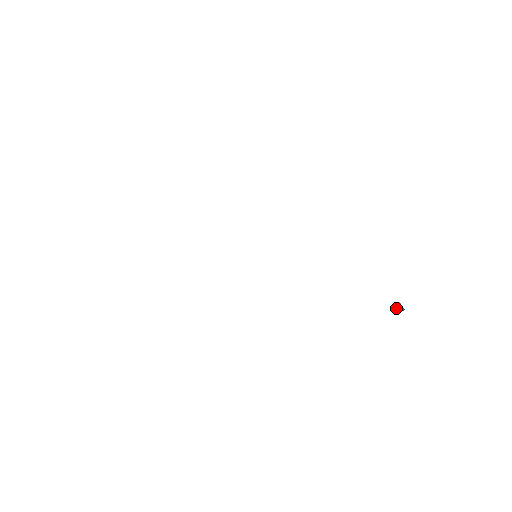
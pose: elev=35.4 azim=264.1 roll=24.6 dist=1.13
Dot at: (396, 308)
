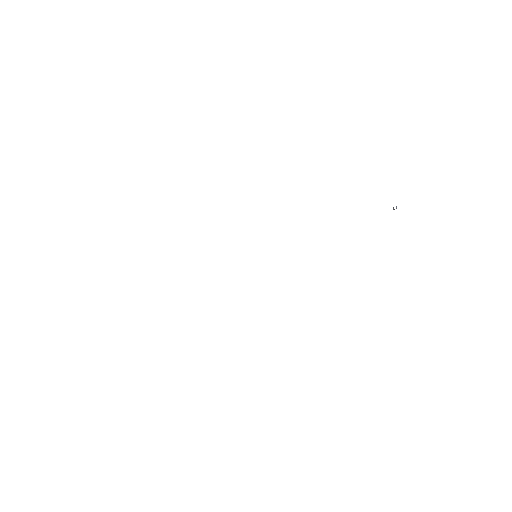
Dot at: occluded
